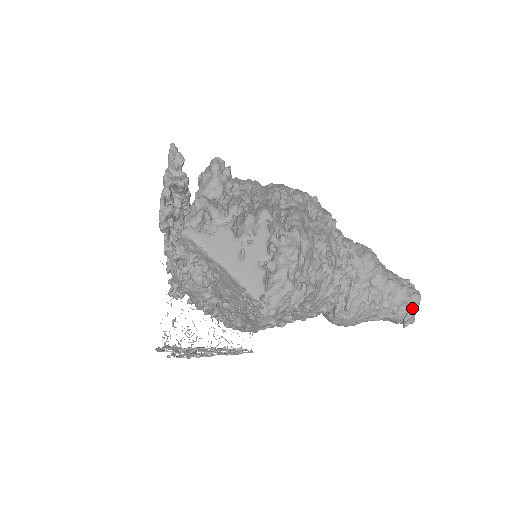
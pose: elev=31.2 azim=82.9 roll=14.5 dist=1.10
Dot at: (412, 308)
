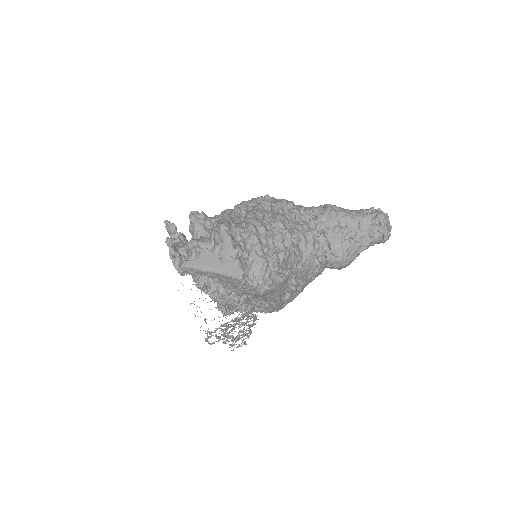
Dot at: (381, 225)
